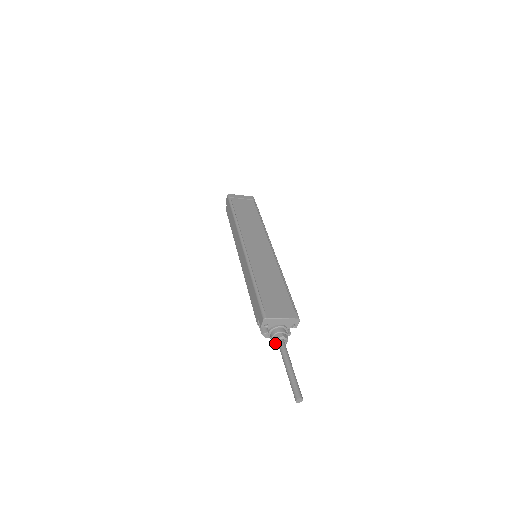
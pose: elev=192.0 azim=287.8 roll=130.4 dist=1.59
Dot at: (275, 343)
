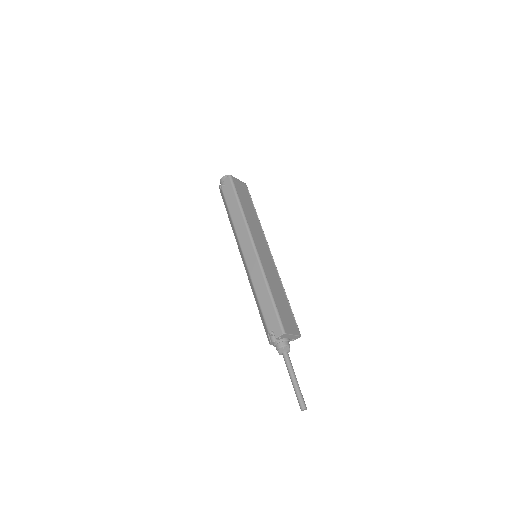
Dot at: (281, 353)
